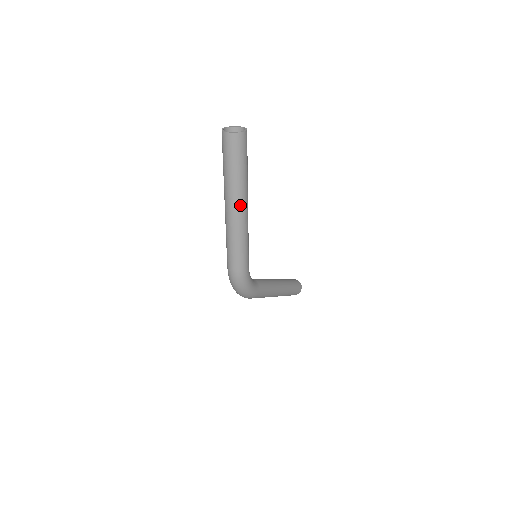
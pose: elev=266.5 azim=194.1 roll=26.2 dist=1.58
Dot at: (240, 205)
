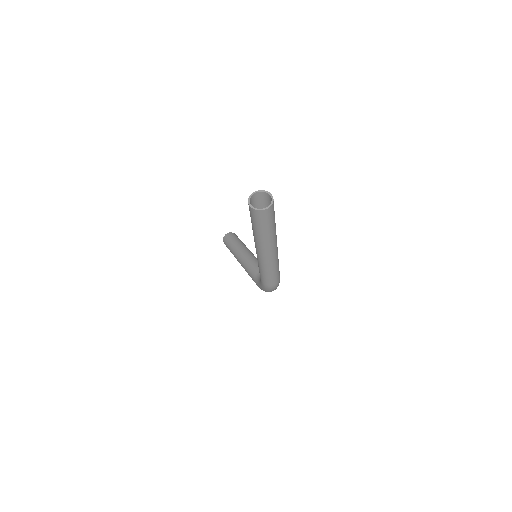
Dot at: (276, 244)
